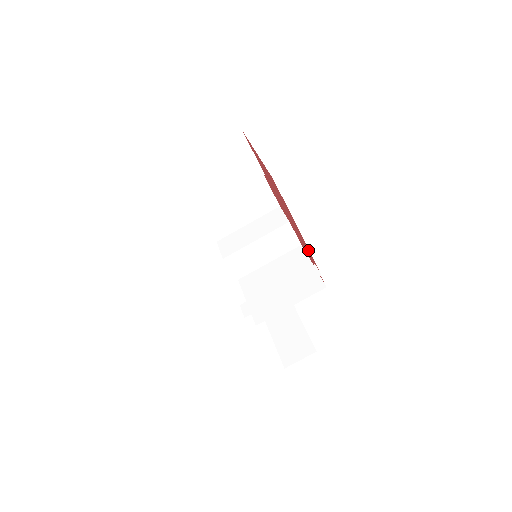
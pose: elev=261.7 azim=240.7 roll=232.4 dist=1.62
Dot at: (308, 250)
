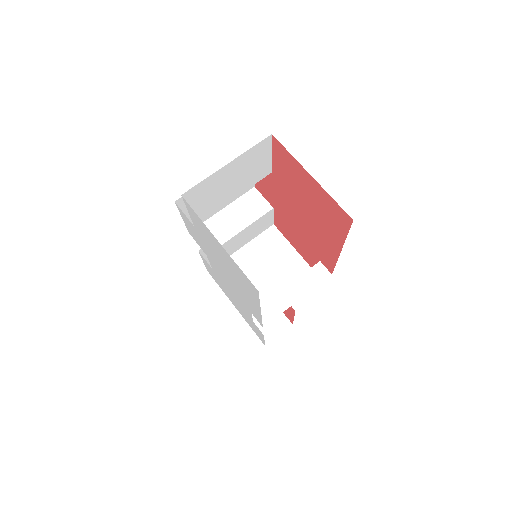
Dot at: (327, 256)
